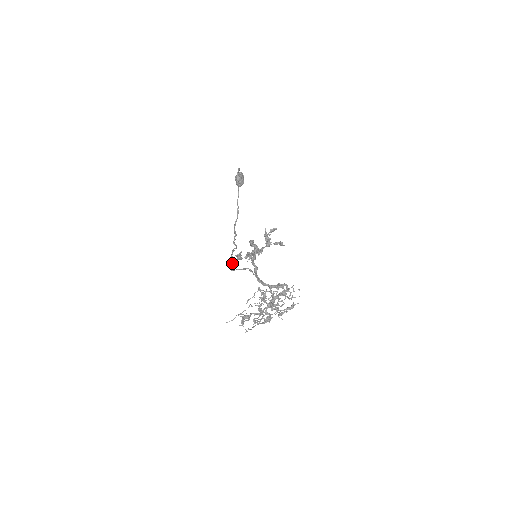
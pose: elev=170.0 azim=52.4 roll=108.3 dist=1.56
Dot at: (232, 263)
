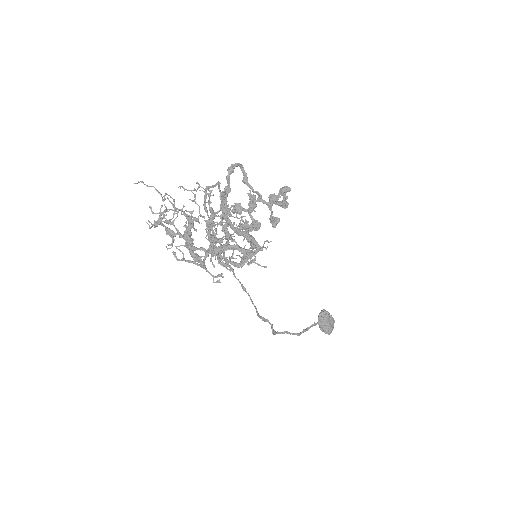
Dot at: occluded
